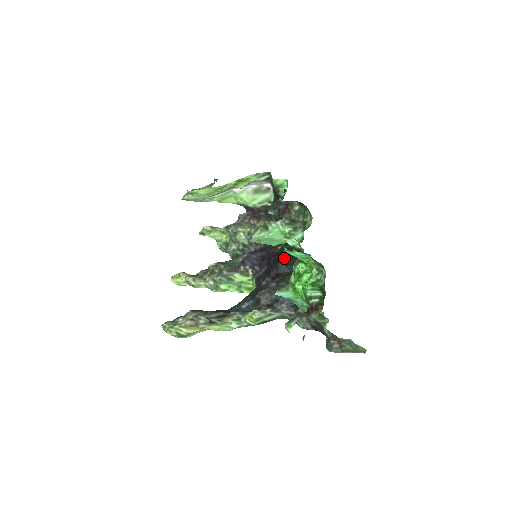
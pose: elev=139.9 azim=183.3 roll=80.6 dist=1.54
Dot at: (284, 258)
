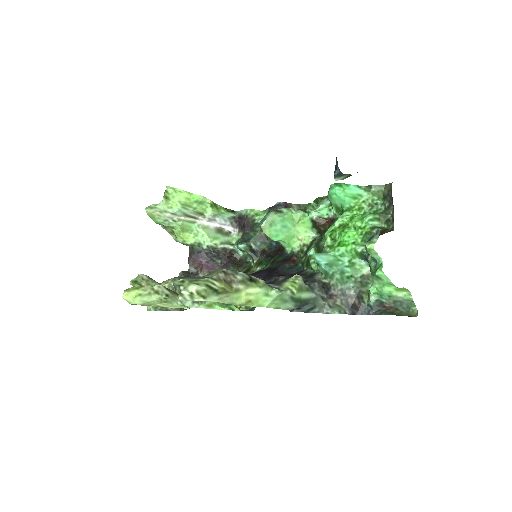
Dot at: (284, 262)
